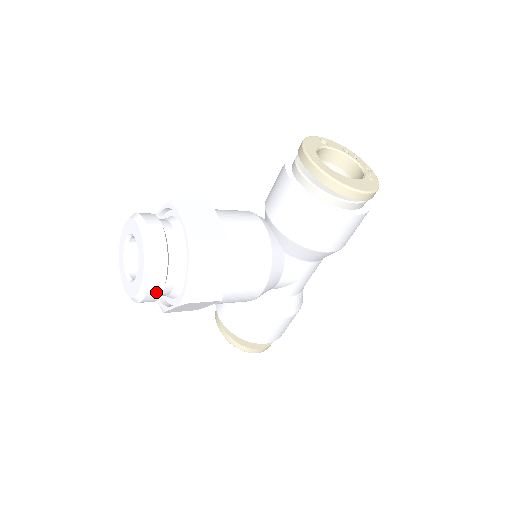
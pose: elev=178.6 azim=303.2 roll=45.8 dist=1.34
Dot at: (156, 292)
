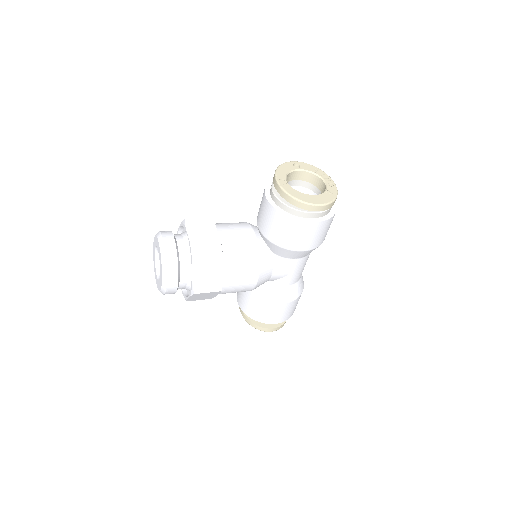
Dot at: (173, 287)
